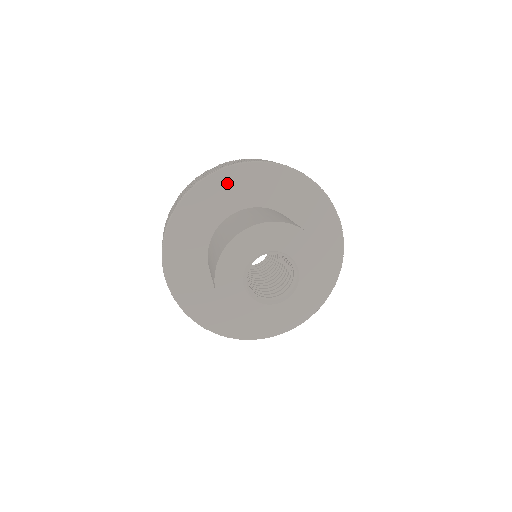
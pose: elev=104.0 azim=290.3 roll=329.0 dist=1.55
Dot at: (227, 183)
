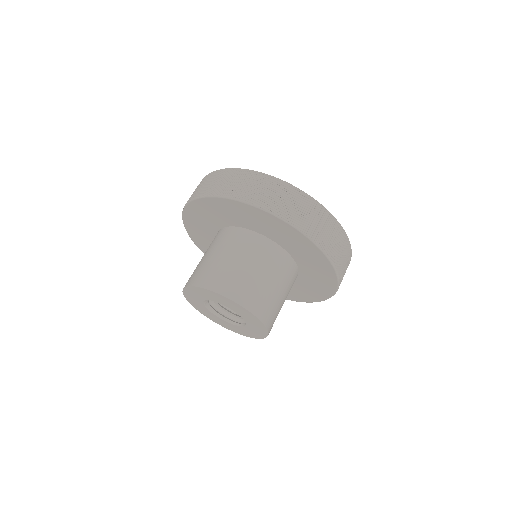
Dot at: (266, 220)
